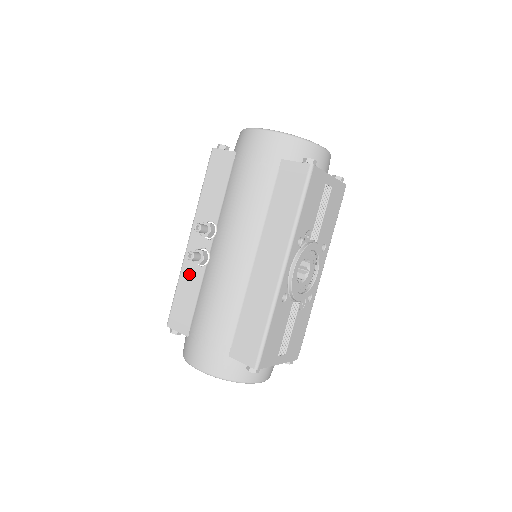
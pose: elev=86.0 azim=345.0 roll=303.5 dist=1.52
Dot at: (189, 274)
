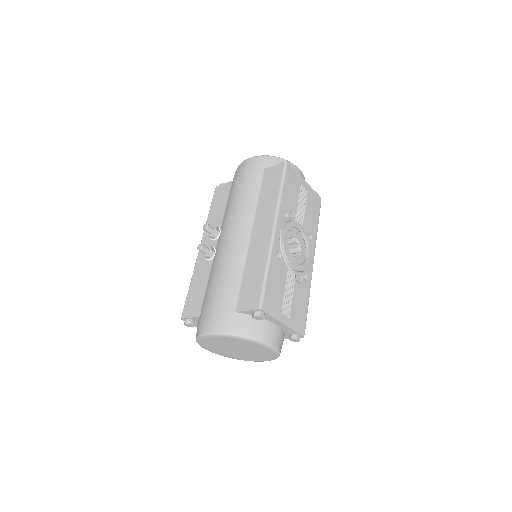
Dot at: (200, 271)
